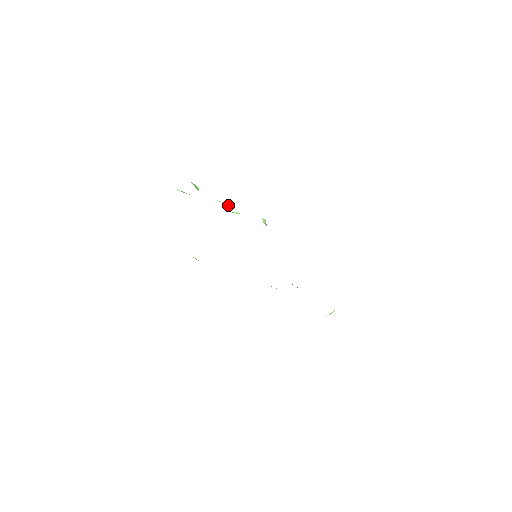
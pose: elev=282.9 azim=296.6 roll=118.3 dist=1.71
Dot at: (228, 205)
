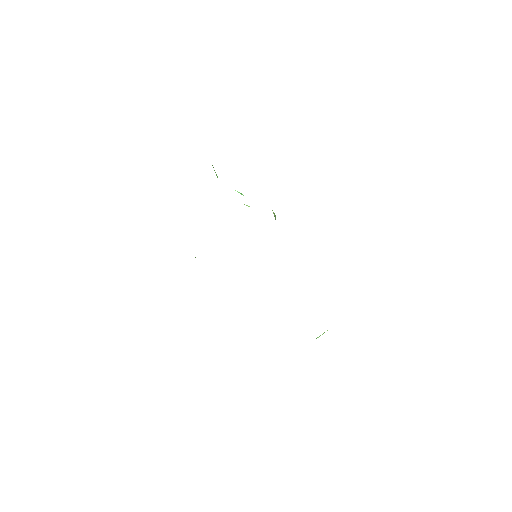
Dot at: (242, 194)
